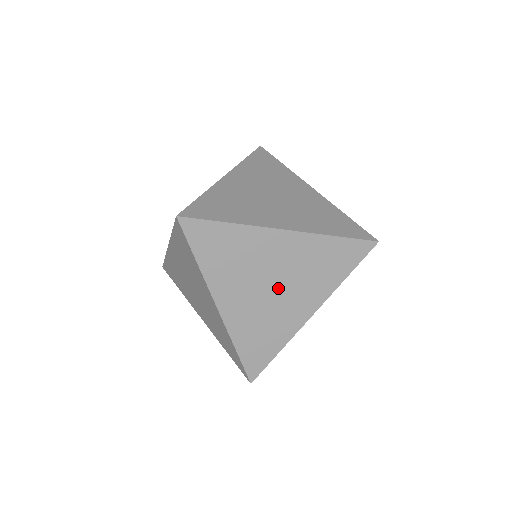
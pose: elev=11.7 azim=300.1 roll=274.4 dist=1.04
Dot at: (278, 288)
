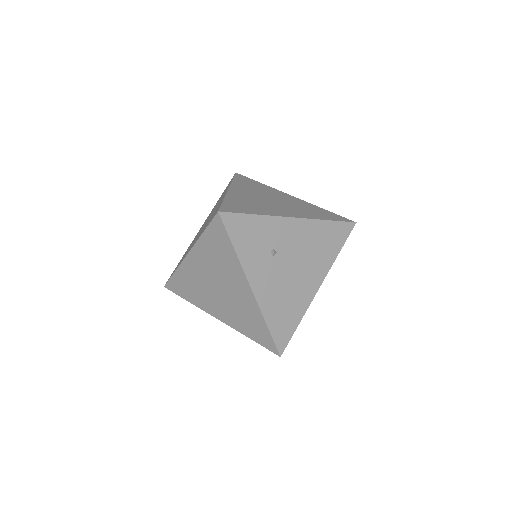
Dot at: (275, 202)
